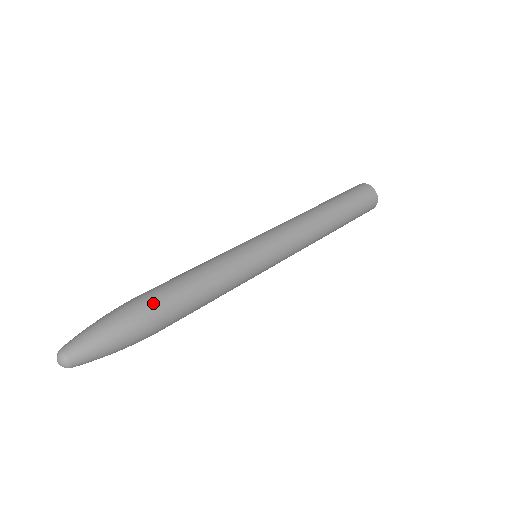
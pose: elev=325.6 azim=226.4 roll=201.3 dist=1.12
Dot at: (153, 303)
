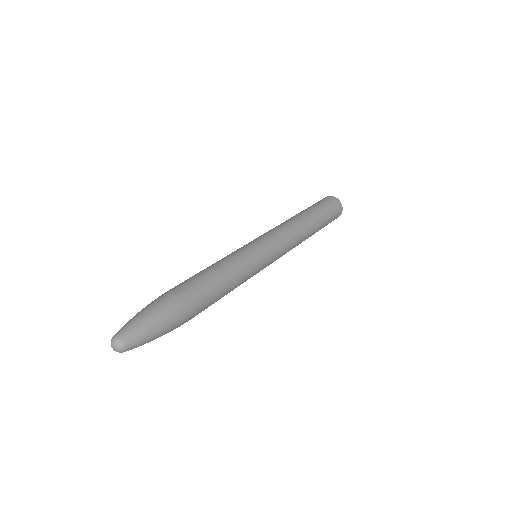
Dot at: (179, 289)
